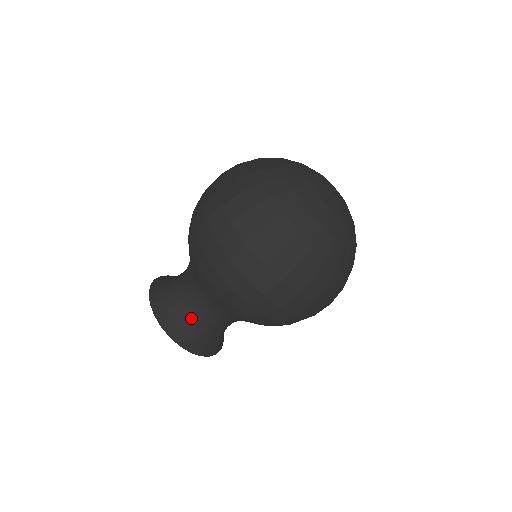
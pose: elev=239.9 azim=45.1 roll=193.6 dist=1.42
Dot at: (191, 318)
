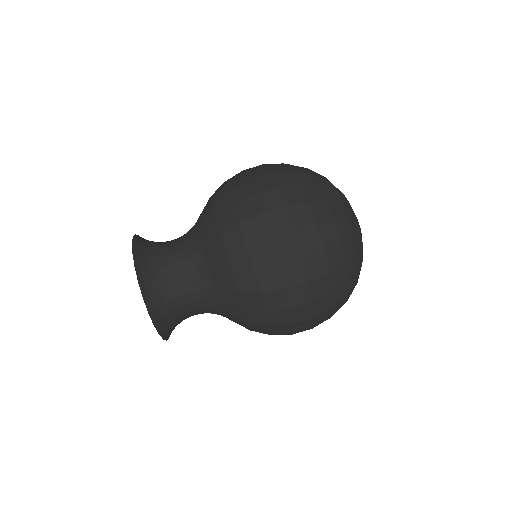
Dot at: (164, 257)
